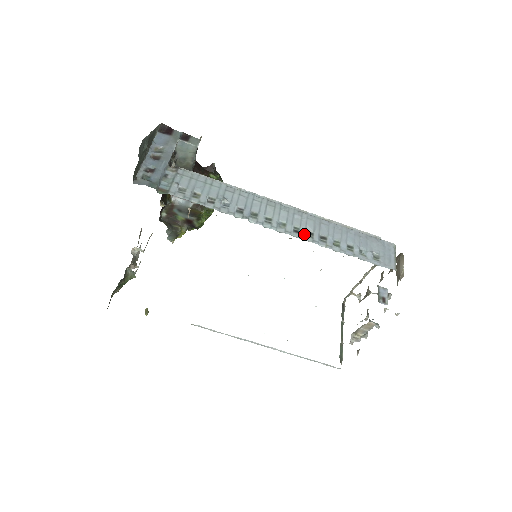
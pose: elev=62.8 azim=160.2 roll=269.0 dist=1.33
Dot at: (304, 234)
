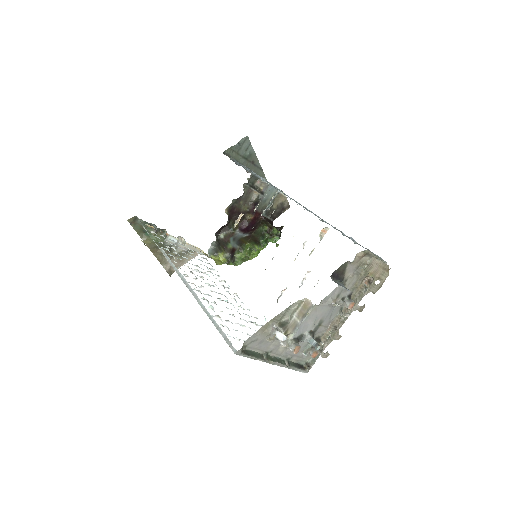
Dot at: occluded
